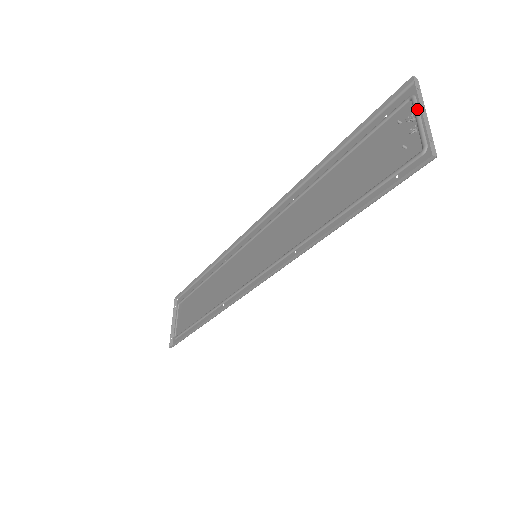
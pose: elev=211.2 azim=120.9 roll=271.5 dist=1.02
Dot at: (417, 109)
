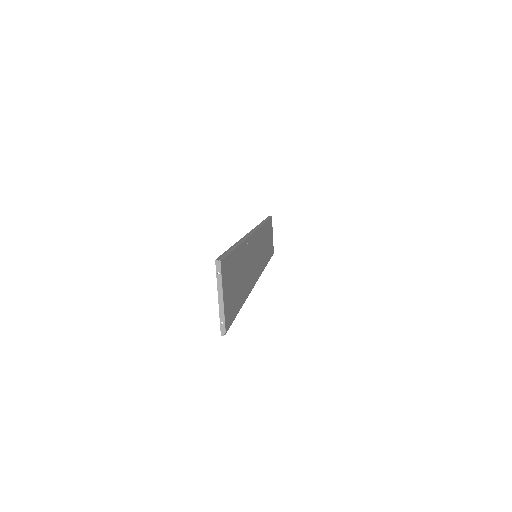
Dot at: (222, 286)
